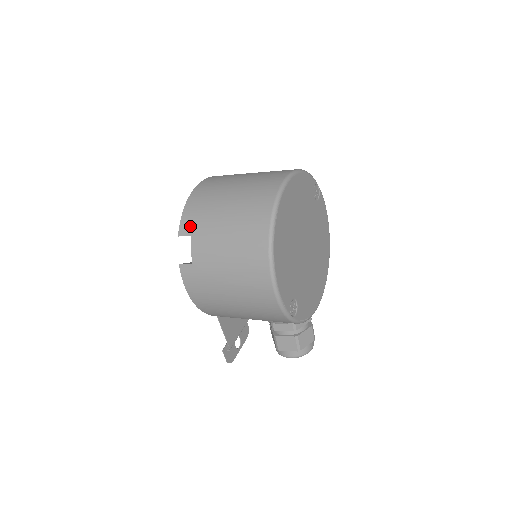
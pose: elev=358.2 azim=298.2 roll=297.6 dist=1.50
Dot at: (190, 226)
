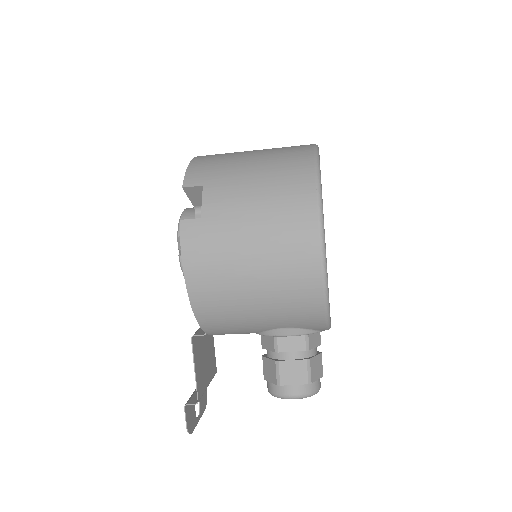
Dot at: (201, 176)
